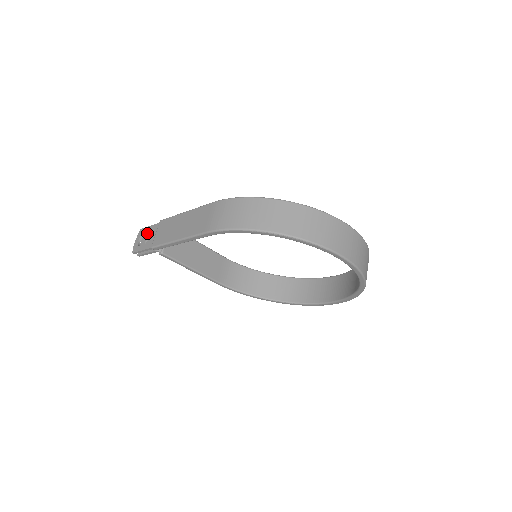
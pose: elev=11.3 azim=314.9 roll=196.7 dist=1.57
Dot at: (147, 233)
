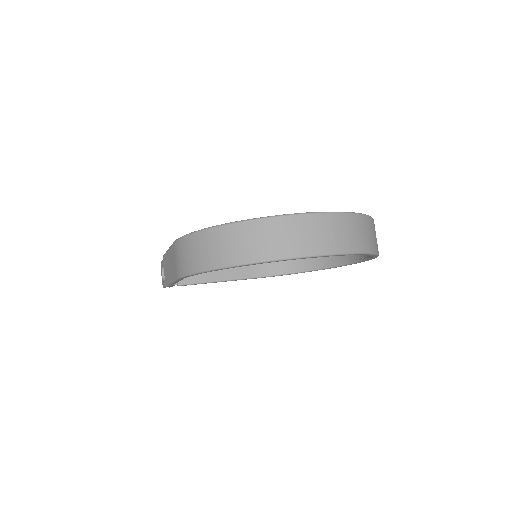
Dot at: occluded
